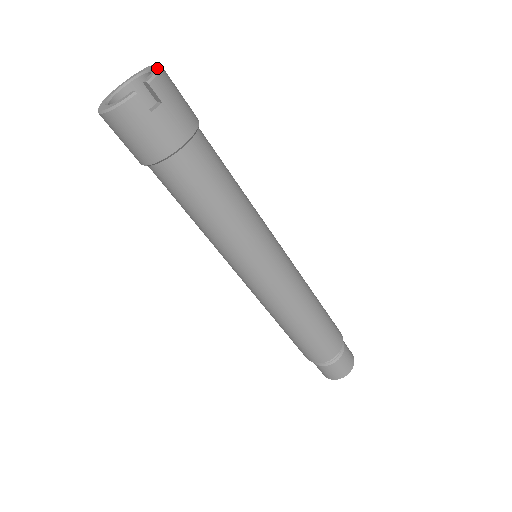
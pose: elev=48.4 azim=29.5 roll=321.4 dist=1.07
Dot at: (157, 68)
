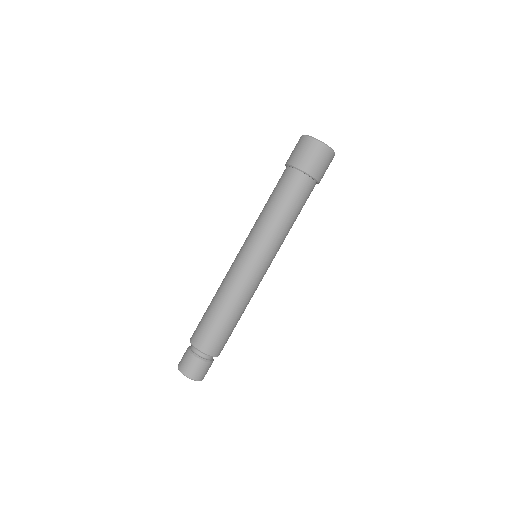
Dot at: occluded
